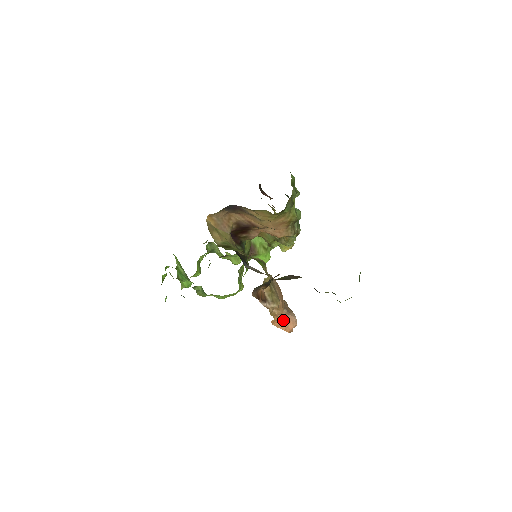
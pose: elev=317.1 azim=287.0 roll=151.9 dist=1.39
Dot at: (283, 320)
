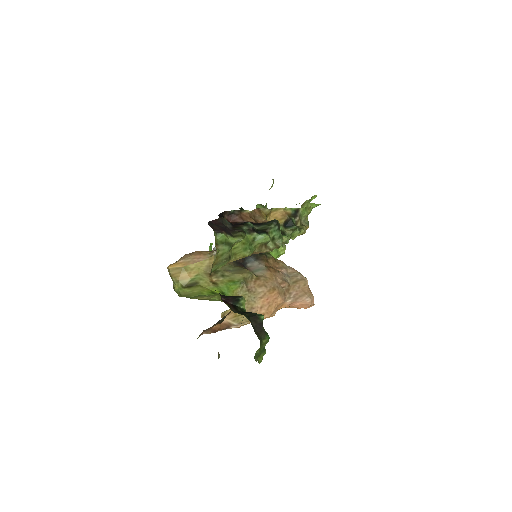
Dot at: (292, 306)
